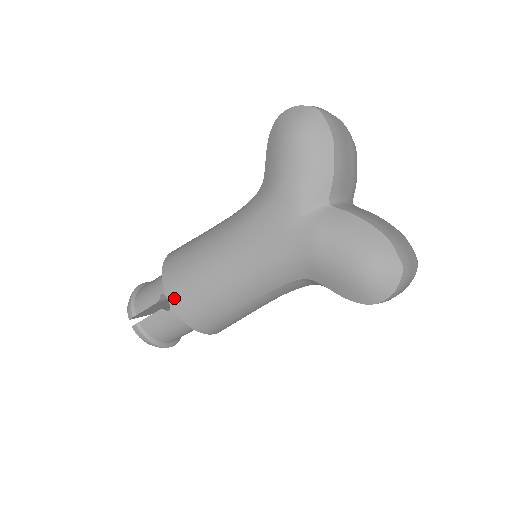
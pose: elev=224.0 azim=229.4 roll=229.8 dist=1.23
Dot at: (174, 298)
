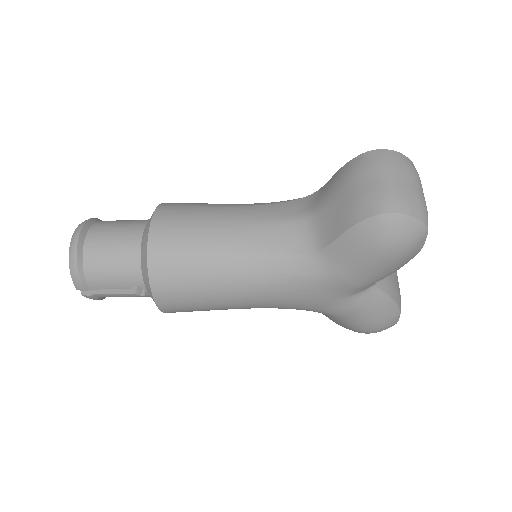
Dot at: (167, 308)
